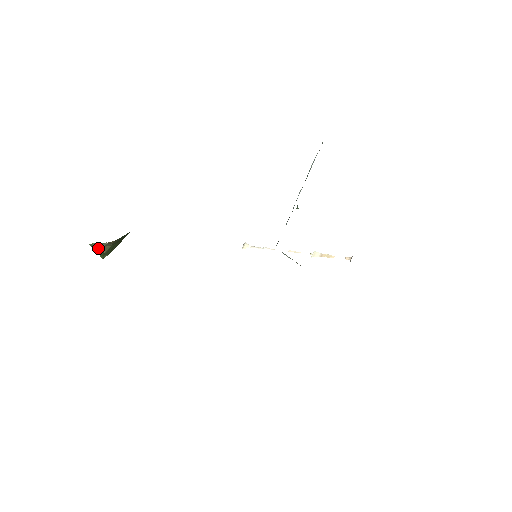
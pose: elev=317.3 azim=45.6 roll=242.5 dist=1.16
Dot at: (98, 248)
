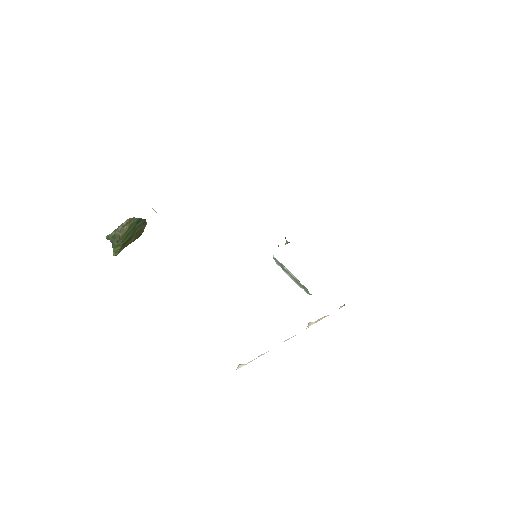
Dot at: (114, 237)
